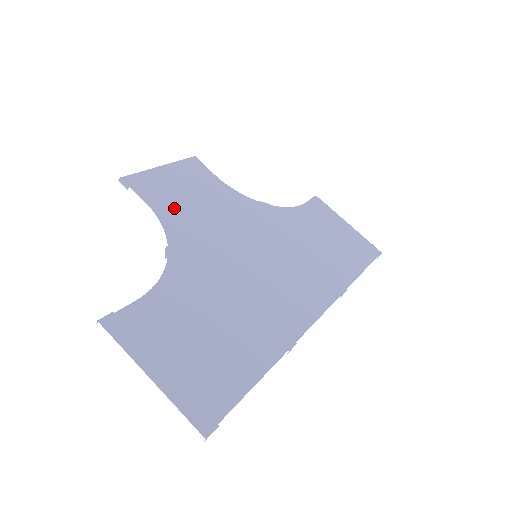
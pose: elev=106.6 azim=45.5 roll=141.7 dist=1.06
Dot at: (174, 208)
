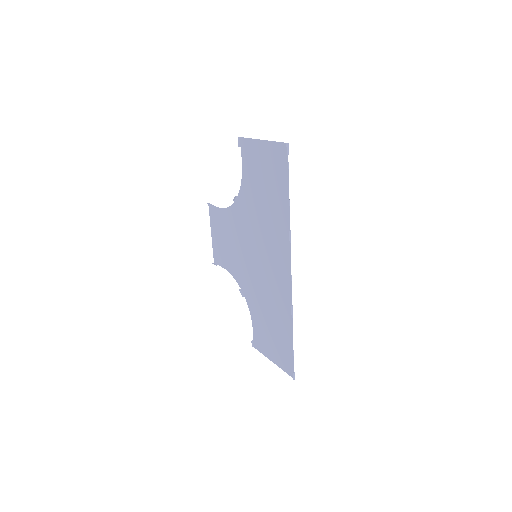
Dot at: (225, 223)
